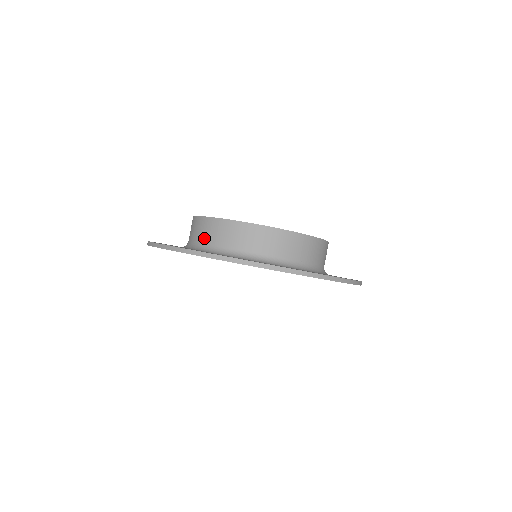
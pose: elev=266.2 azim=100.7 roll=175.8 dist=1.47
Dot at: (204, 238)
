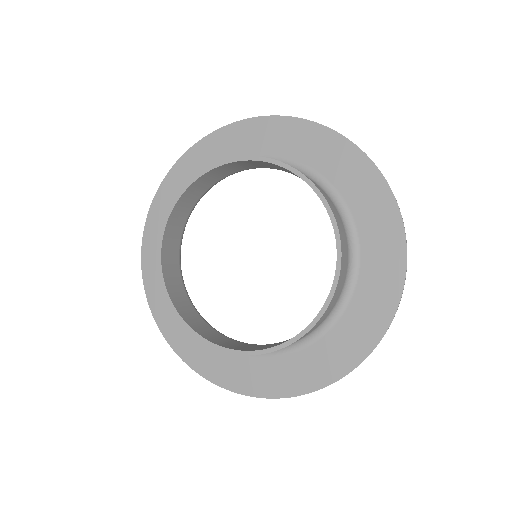
Dot at: occluded
